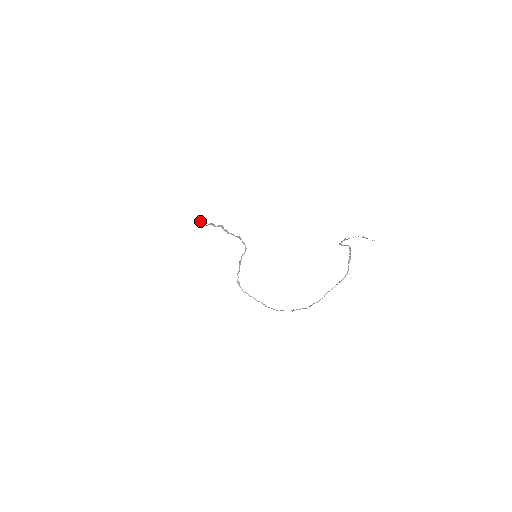
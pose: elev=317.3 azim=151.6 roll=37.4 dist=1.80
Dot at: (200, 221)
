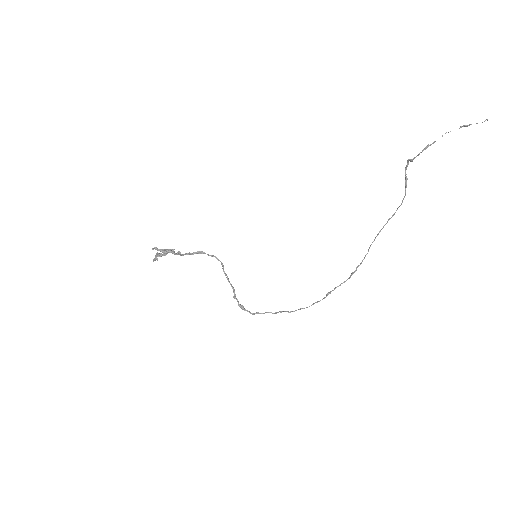
Dot at: (164, 252)
